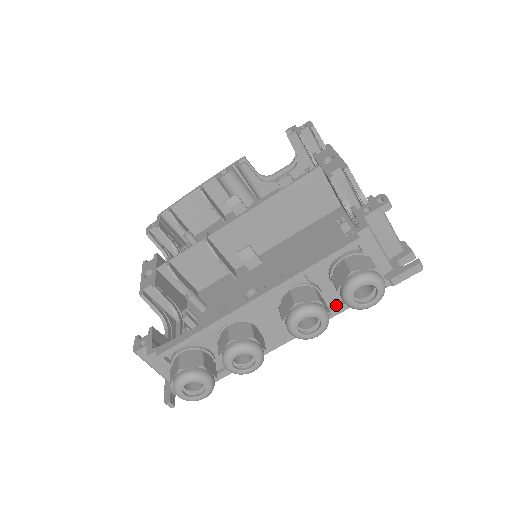
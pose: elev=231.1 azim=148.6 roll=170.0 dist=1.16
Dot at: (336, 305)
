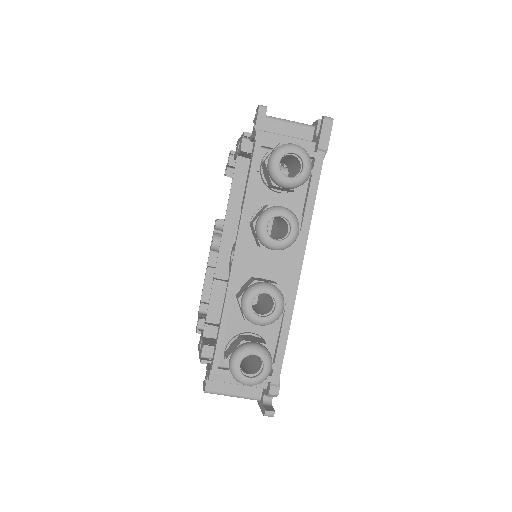
Dot at: (304, 207)
